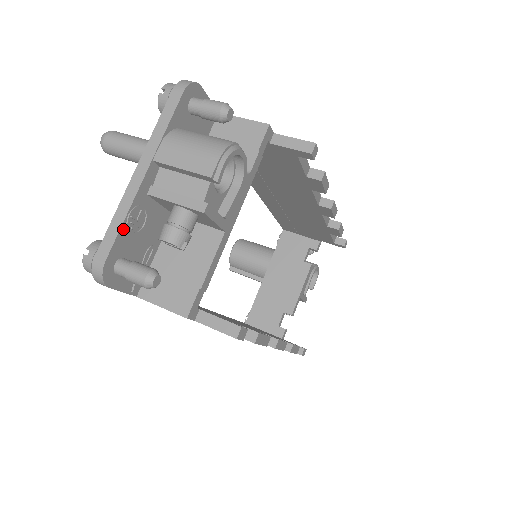
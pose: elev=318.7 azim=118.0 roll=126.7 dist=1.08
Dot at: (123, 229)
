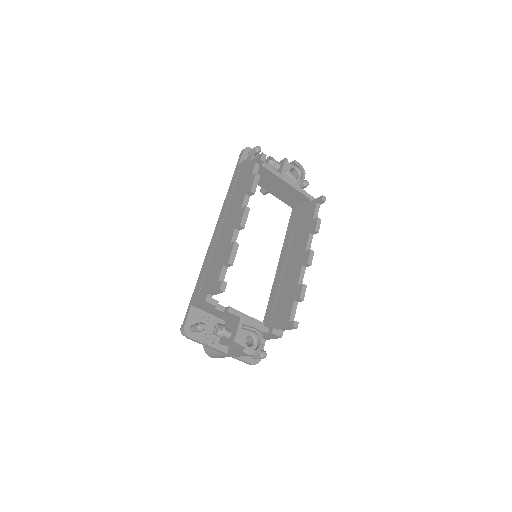
Dot at: occluded
